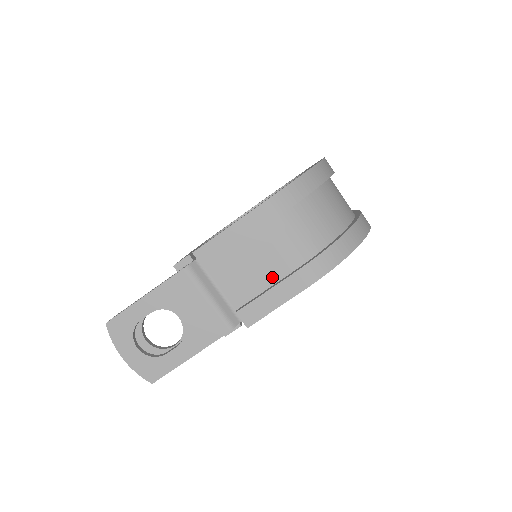
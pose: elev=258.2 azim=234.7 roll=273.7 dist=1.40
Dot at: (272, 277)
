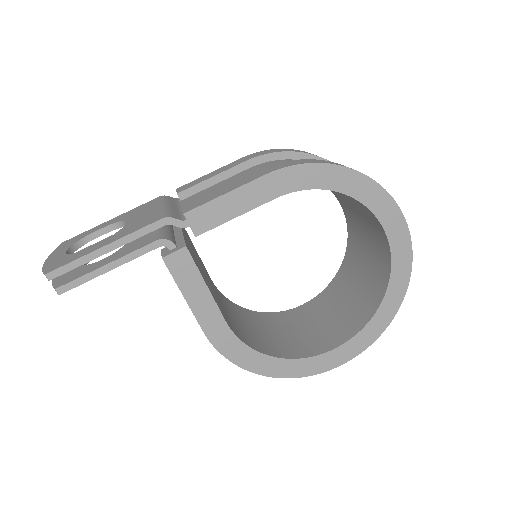
Dot at: occluded
